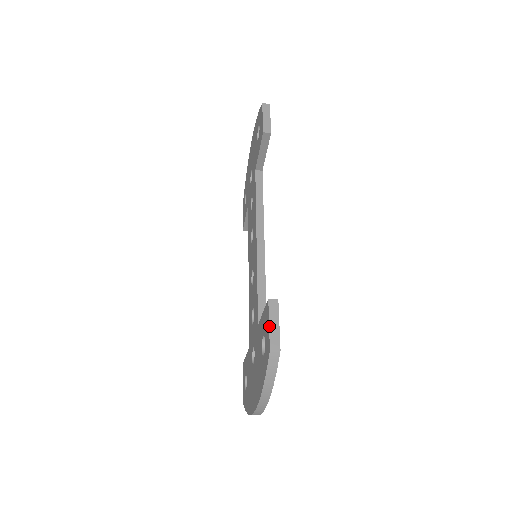
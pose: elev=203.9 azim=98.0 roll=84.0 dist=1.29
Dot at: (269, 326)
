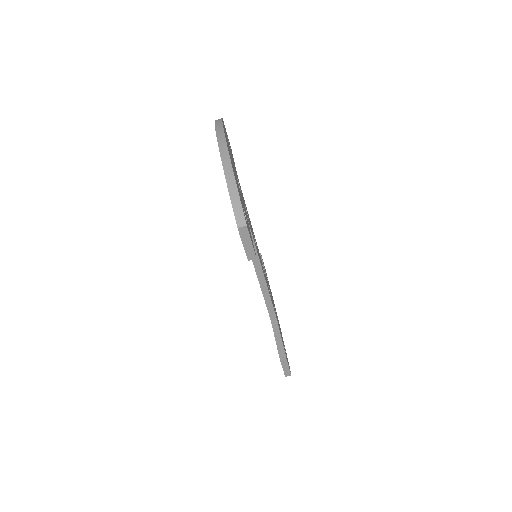
Dot at: occluded
